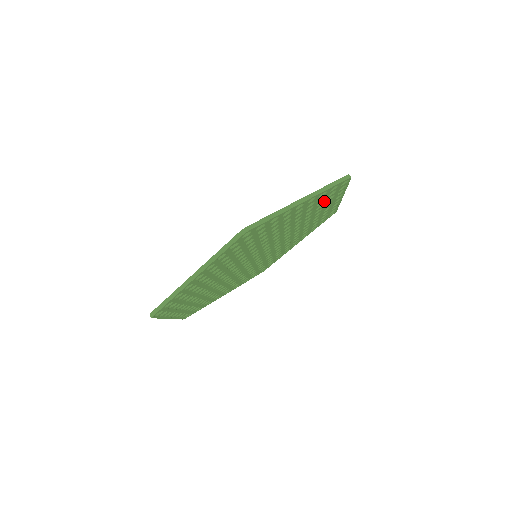
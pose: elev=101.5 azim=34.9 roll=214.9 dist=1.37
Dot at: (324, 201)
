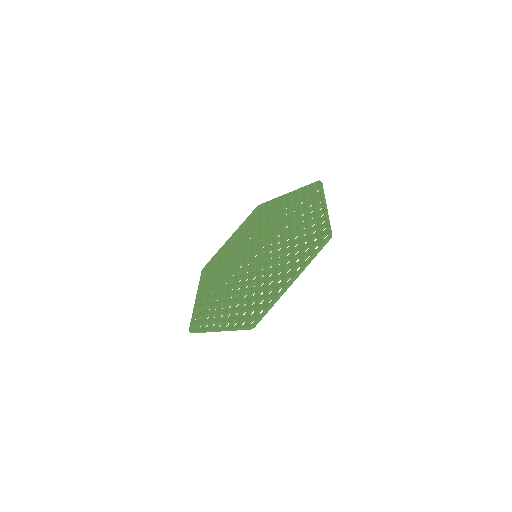
Dot at: (258, 303)
